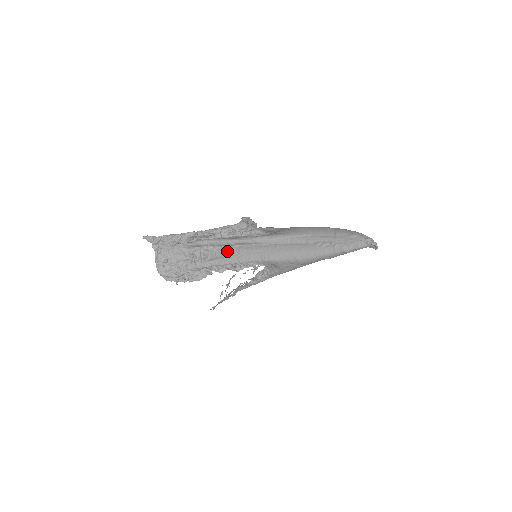
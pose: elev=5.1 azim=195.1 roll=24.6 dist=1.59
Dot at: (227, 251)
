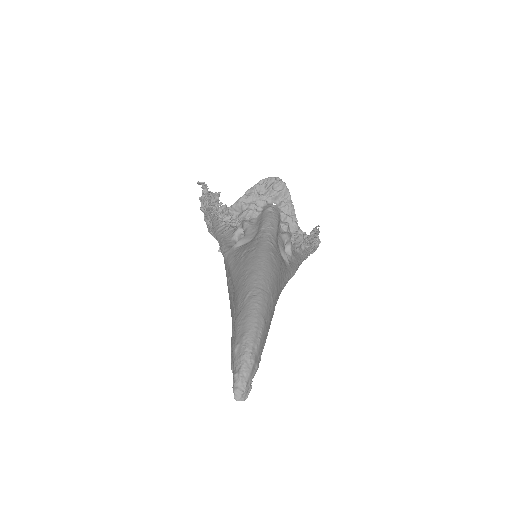
Dot at: occluded
